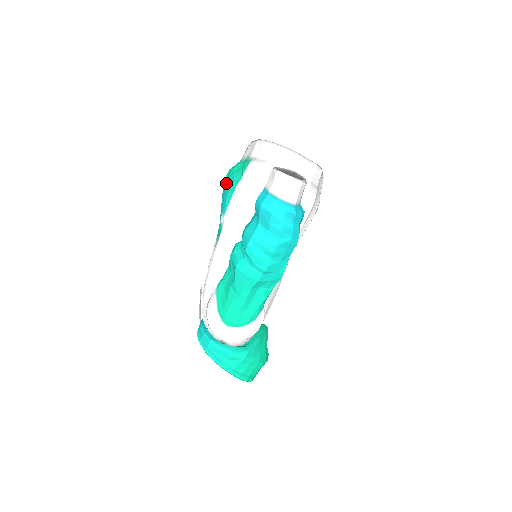
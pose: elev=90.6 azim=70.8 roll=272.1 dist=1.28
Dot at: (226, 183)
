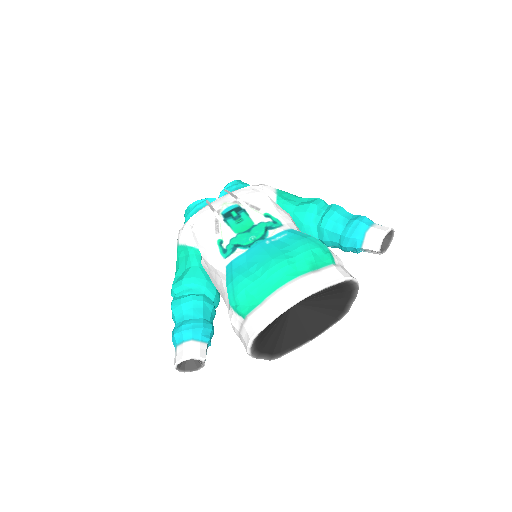
Dot at: (239, 281)
